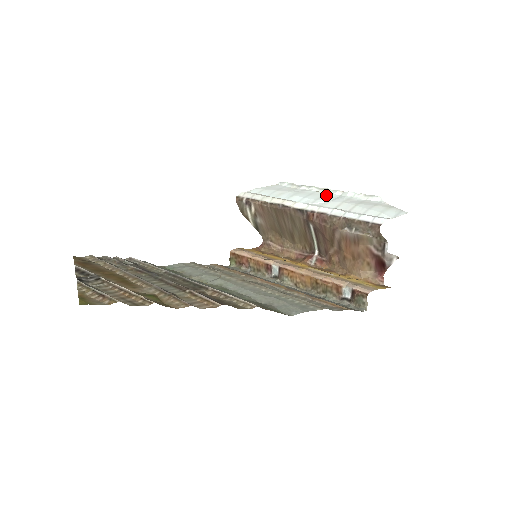
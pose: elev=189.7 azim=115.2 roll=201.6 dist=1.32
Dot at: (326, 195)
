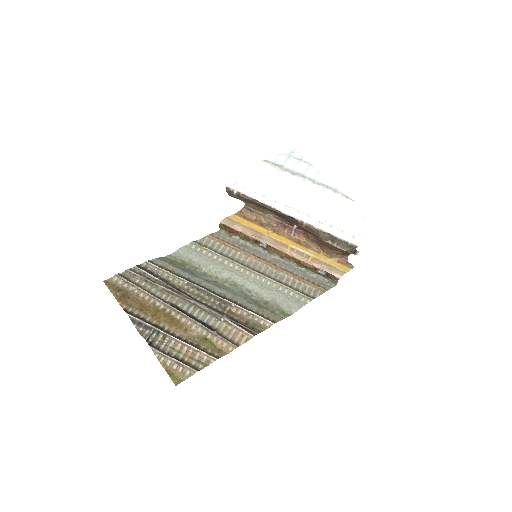
Dot at: (309, 193)
